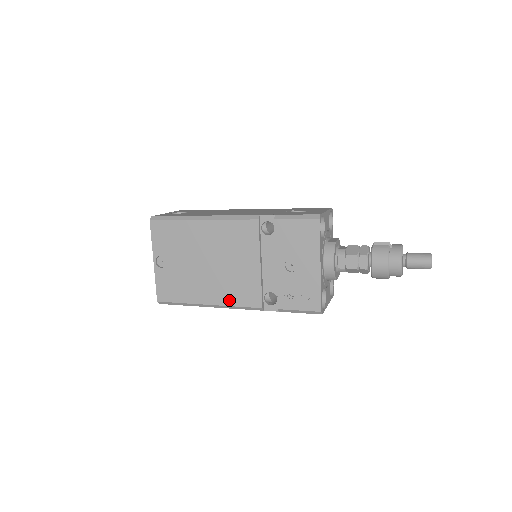
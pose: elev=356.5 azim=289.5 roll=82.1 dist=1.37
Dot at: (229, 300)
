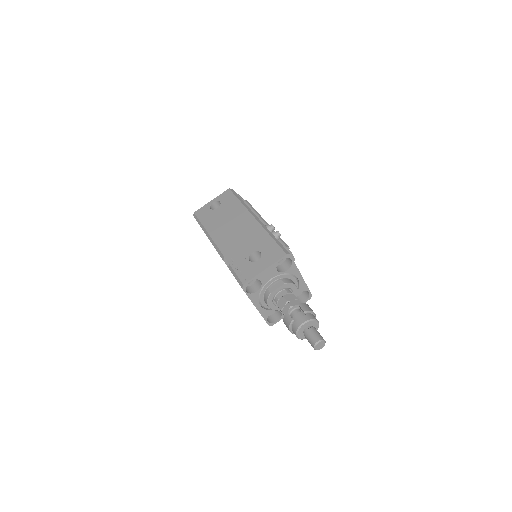
Dot at: occluded
